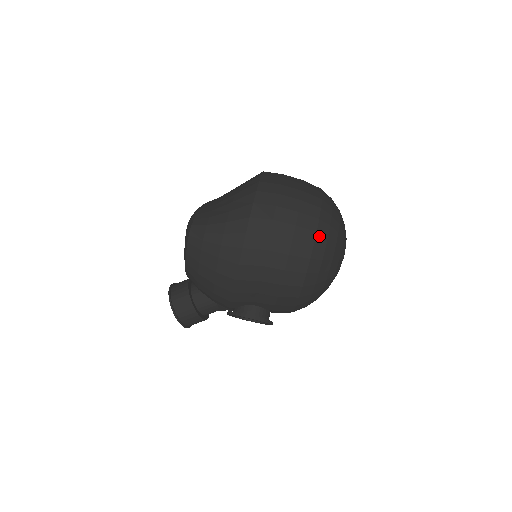
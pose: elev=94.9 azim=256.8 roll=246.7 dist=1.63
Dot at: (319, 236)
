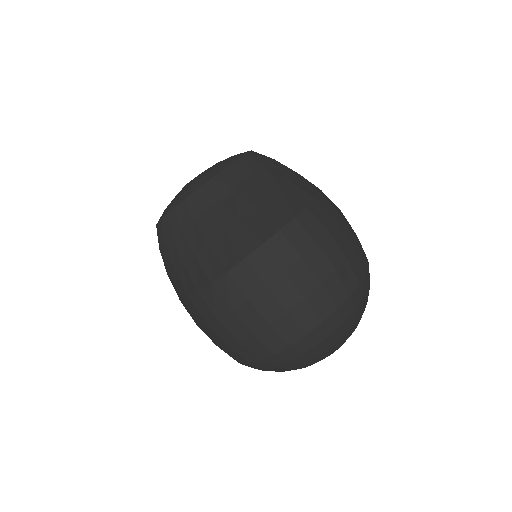
Dot at: (253, 366)
